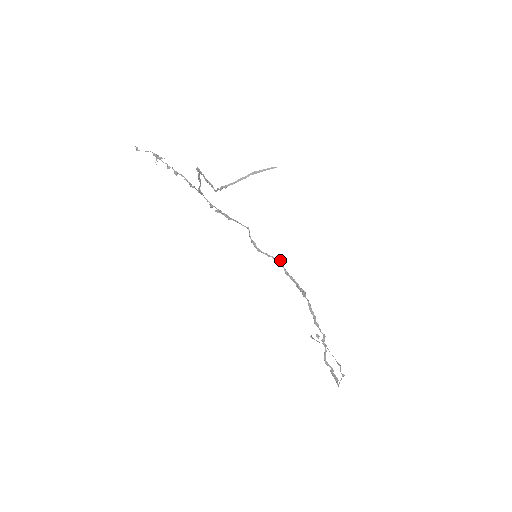
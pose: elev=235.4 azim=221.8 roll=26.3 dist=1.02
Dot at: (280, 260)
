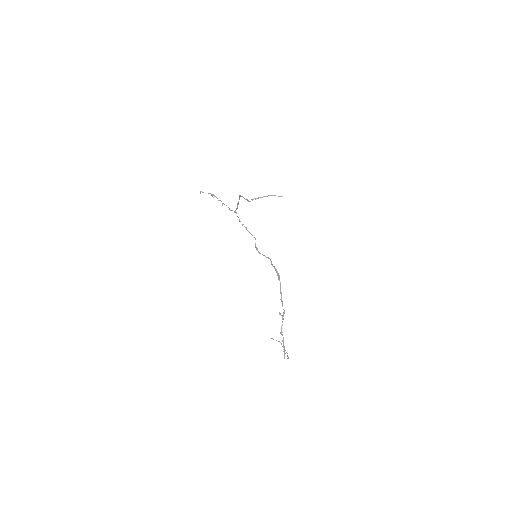
Dot at: occluded
